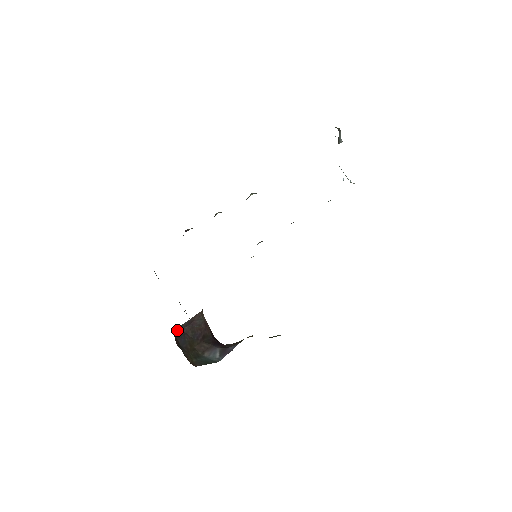
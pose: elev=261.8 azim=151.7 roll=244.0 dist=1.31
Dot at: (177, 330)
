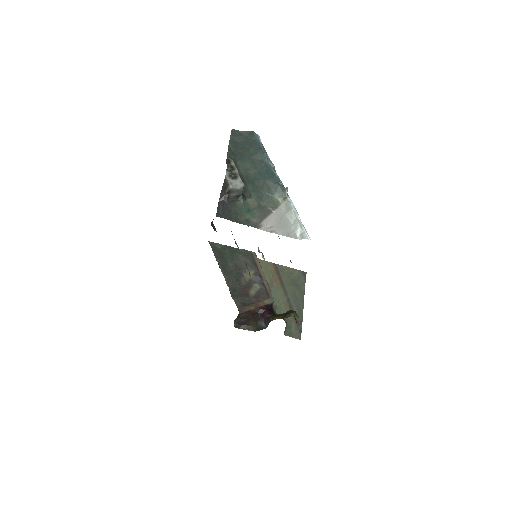
Dot at: (235, 321)
